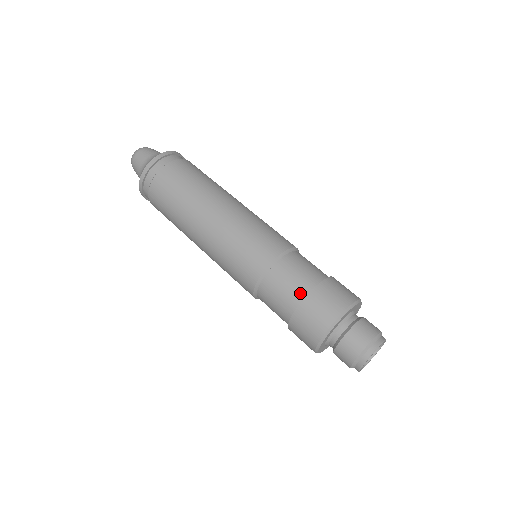
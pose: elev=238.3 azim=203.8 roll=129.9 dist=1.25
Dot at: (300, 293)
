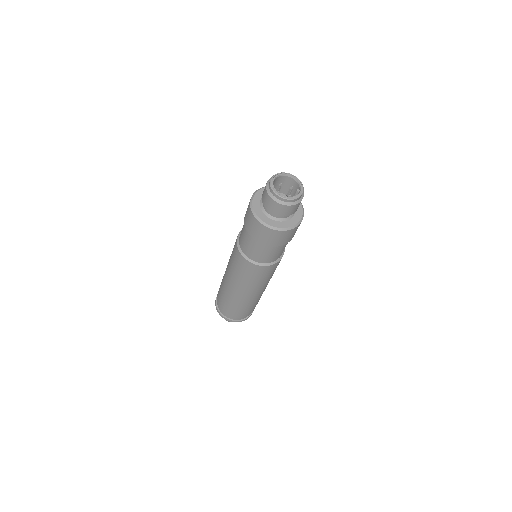
Dot at: occluded
